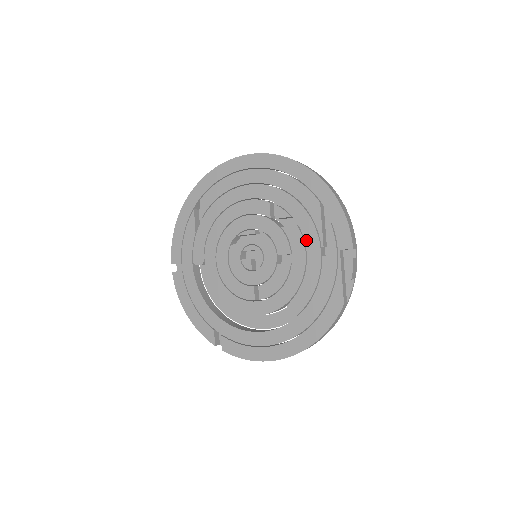
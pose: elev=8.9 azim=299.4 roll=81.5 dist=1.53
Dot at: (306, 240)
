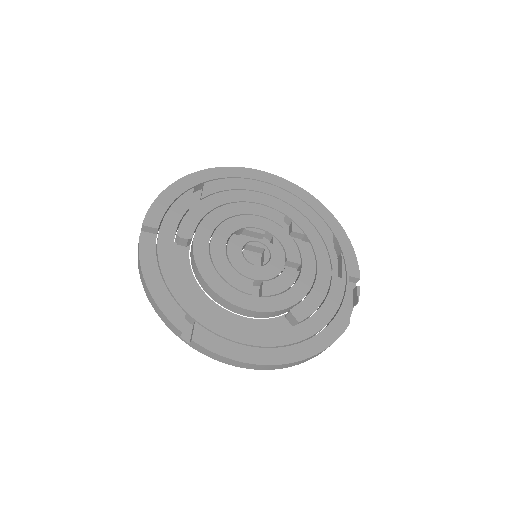
Dot at: (318, 258)
